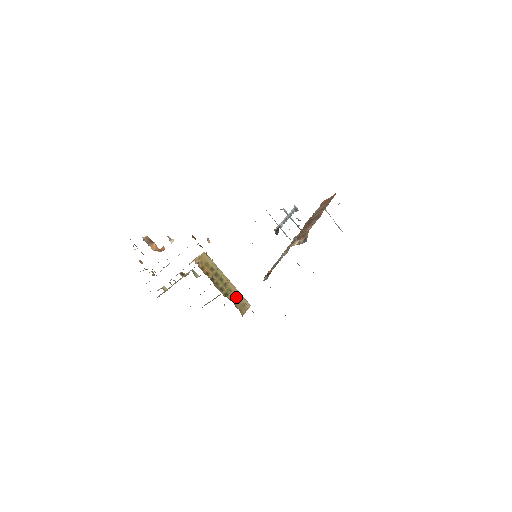
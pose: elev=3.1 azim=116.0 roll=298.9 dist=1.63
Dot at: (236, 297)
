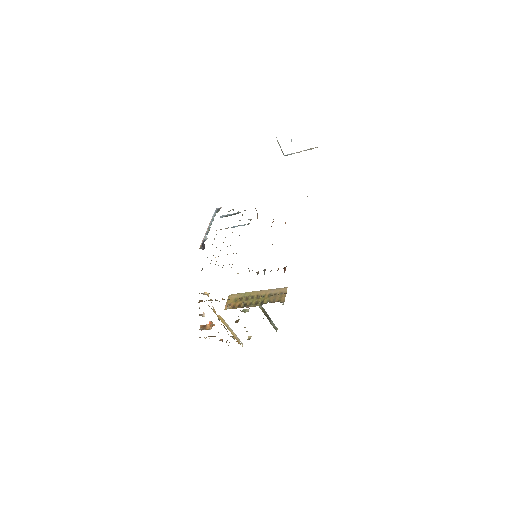
Dot at: occluded
